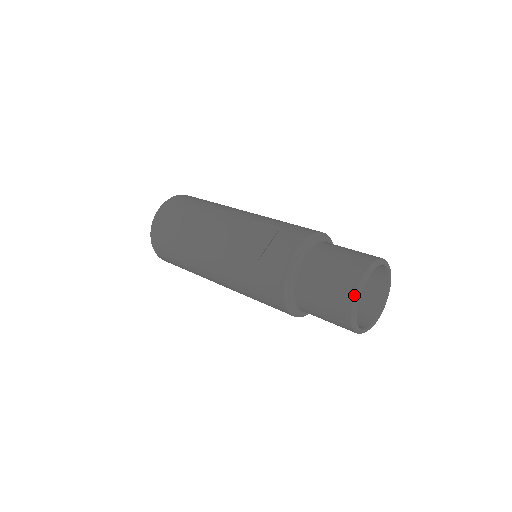
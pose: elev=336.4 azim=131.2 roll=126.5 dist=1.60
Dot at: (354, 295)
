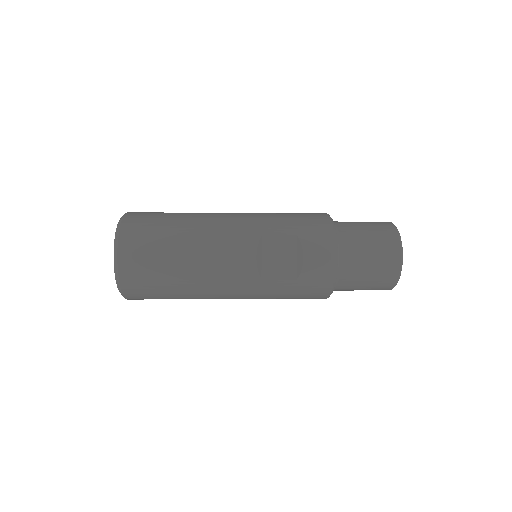
Dot at: (399, 275)
